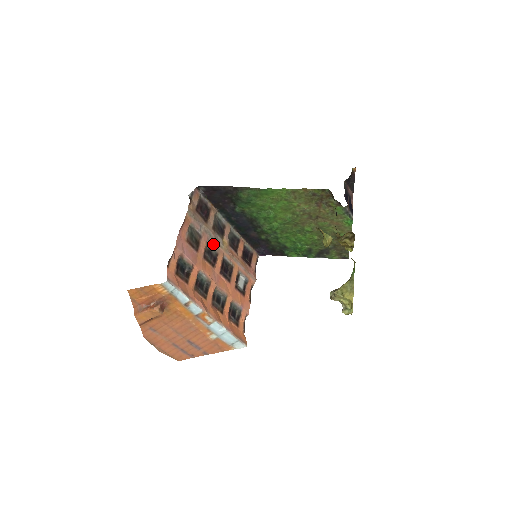
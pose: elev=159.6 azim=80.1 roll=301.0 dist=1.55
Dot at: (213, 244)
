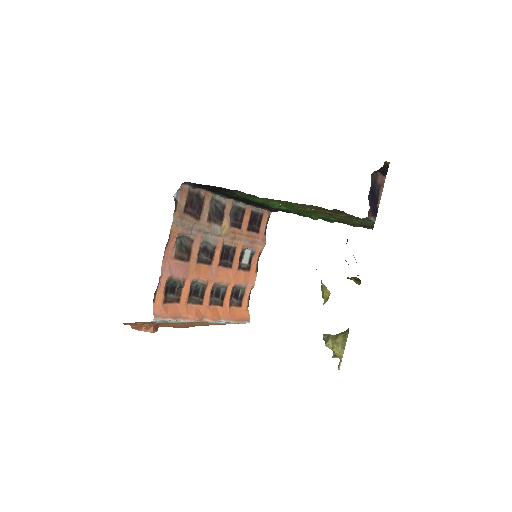
Dot at: (209, 238)
